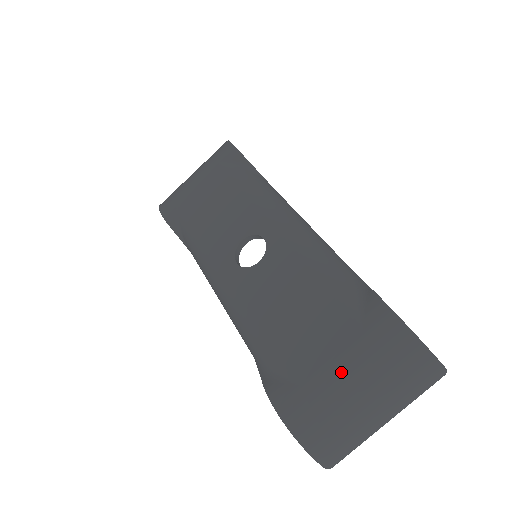
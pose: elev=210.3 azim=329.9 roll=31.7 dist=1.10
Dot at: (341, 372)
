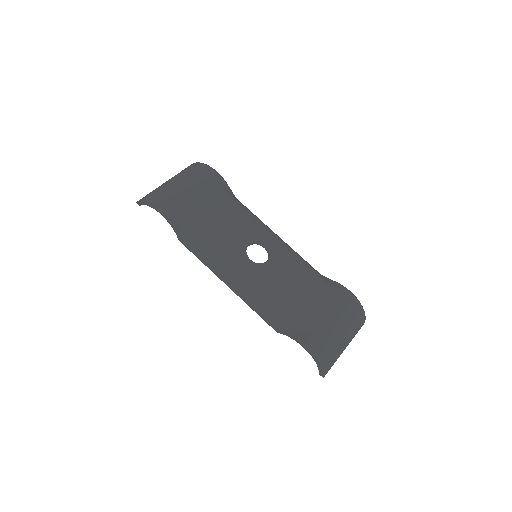
Dot at: (336, 324)
